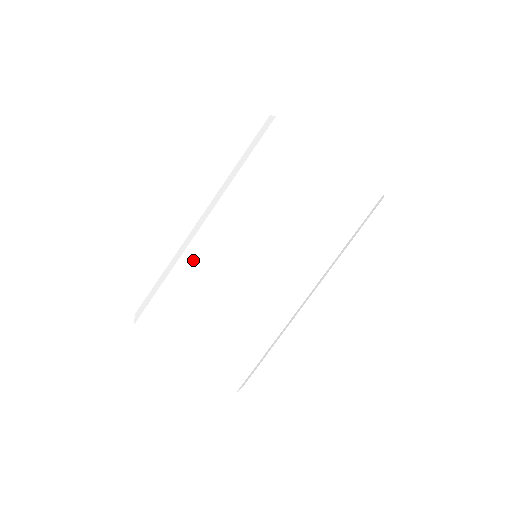
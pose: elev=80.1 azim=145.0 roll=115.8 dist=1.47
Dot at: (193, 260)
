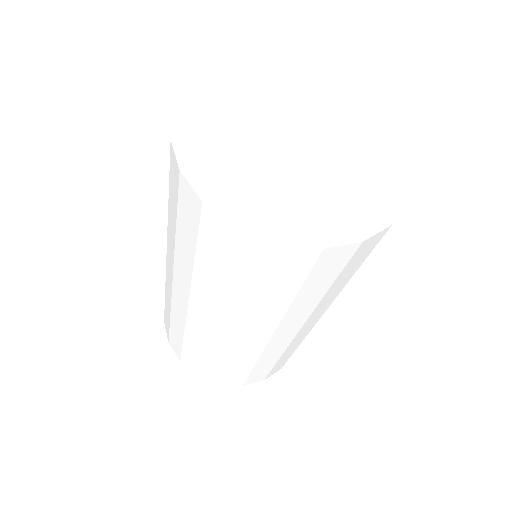
Dot at: (185, 323)
